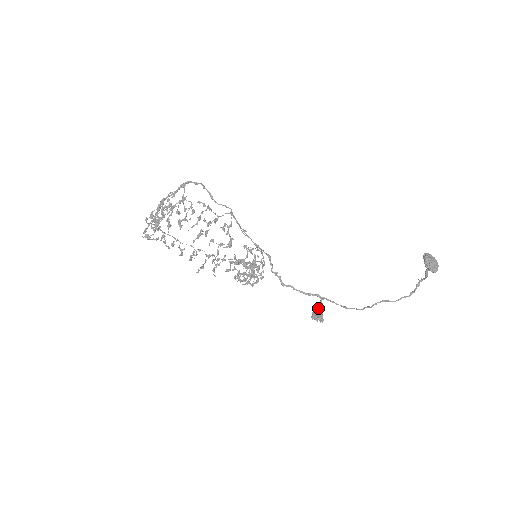
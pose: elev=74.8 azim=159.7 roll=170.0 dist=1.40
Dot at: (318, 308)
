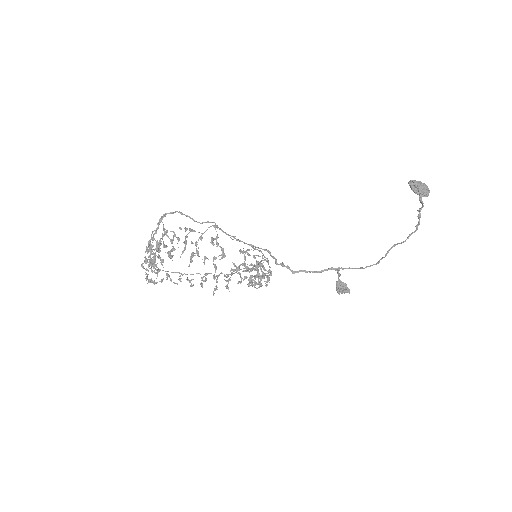
Dot at: (339, 281)
